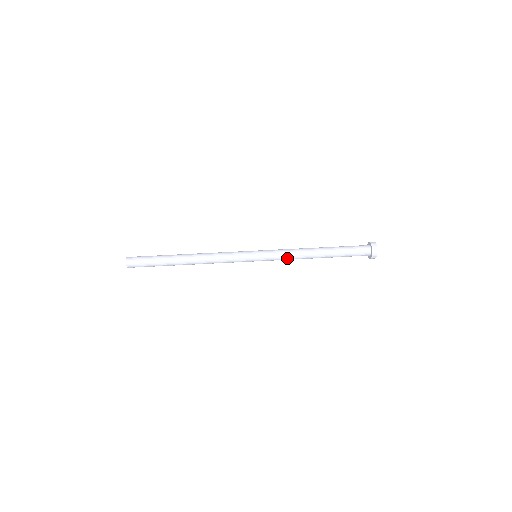
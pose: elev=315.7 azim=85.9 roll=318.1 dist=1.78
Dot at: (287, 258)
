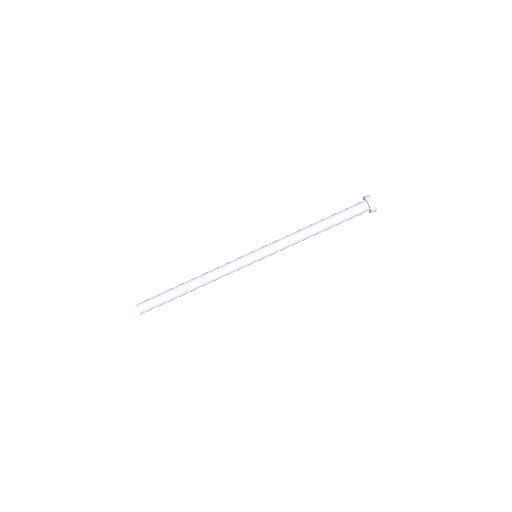
Dot at: (287, 247)
